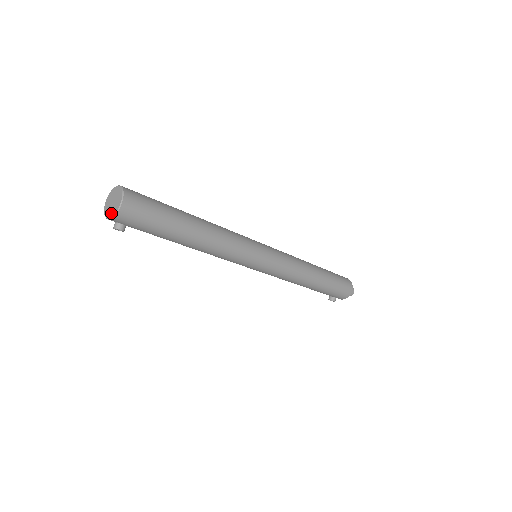
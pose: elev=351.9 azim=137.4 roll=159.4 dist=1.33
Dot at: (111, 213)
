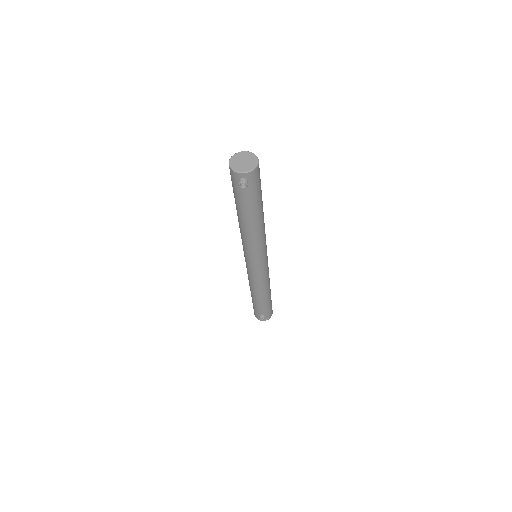
Dot at: (246, 168)
